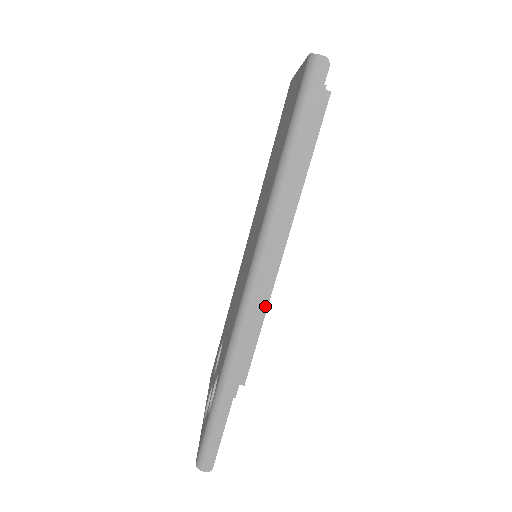
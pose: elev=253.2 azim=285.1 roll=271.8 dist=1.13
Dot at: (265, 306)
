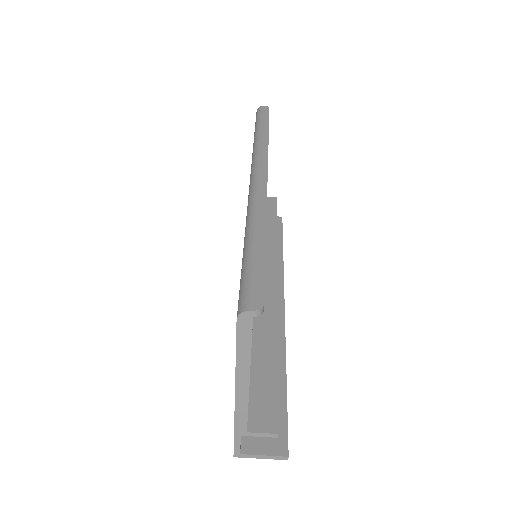
Dot at: (282, 350)
